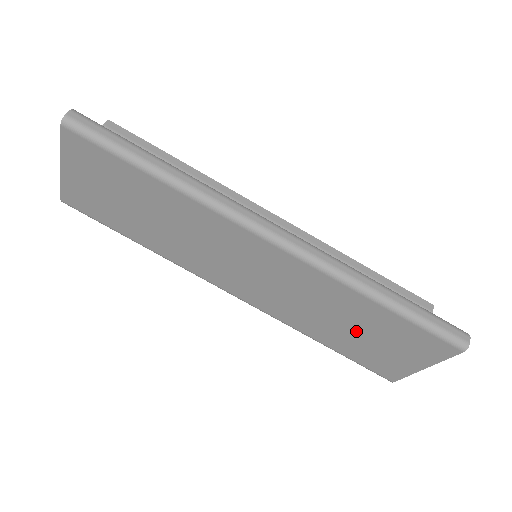
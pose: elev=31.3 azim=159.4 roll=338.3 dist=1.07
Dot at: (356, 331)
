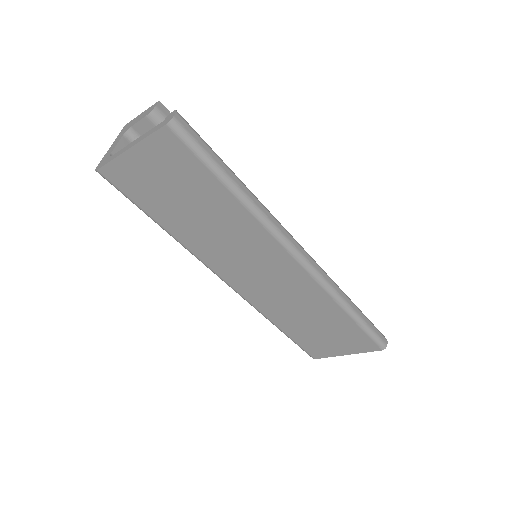
Dot at: (315, 326)
